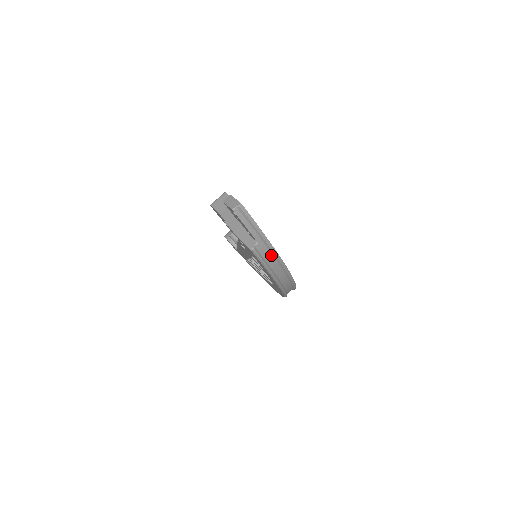
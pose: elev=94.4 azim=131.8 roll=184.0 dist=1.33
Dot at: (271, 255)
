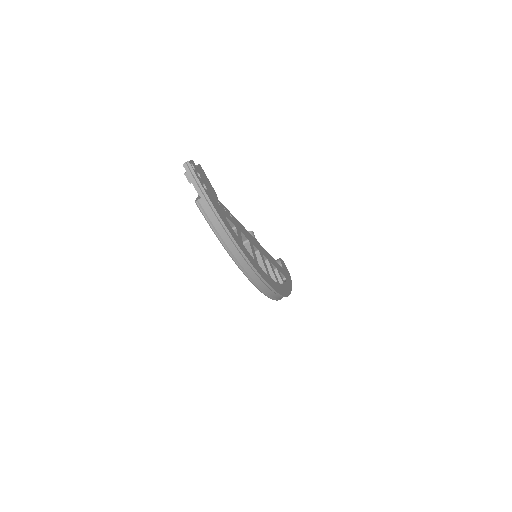
Dot at: (214, 215)
